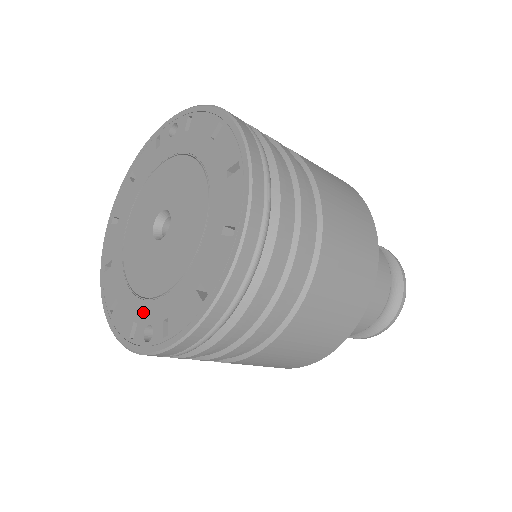
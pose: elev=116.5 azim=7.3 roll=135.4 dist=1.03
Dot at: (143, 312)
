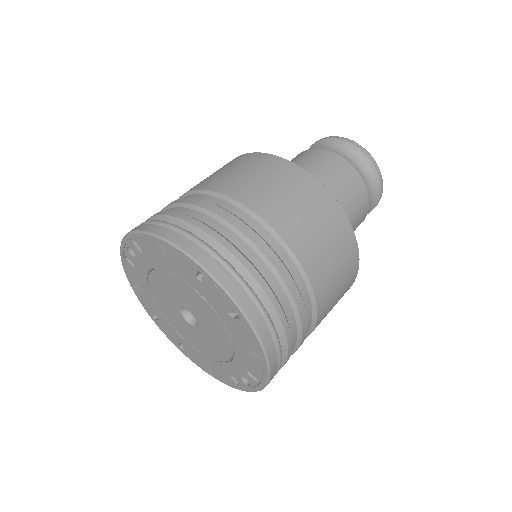
Dot at: (230, 370)
